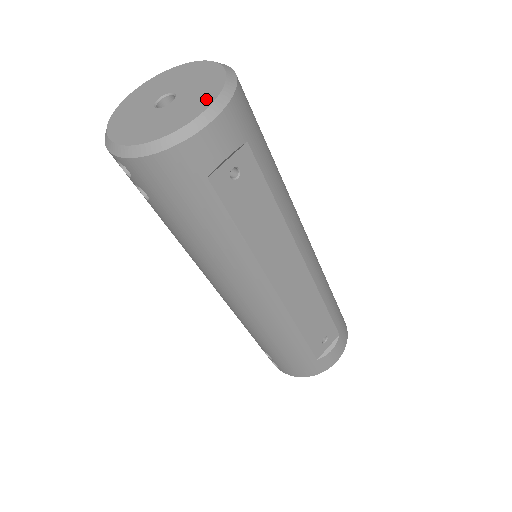
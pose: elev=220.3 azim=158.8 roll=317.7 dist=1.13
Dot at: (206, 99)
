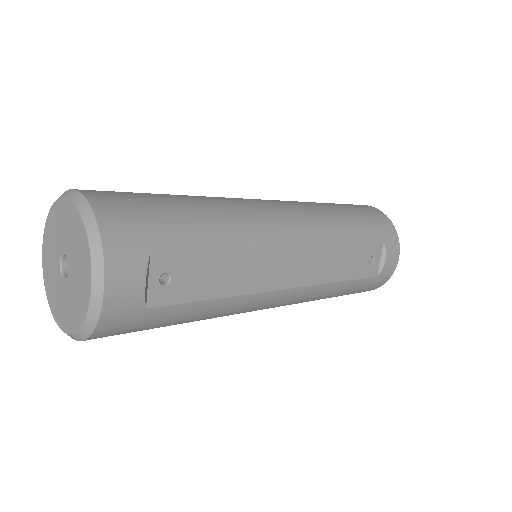
Dot at: (85, 263)
